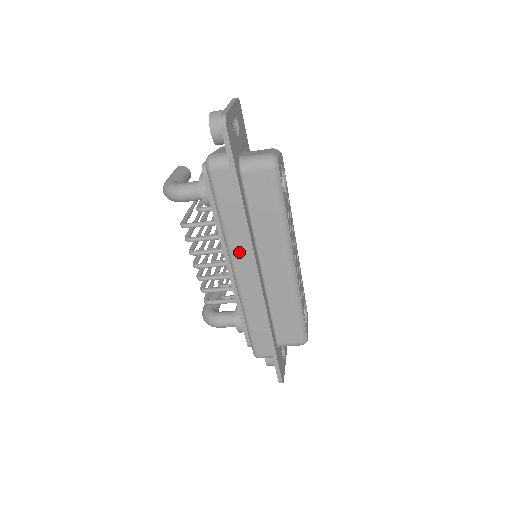
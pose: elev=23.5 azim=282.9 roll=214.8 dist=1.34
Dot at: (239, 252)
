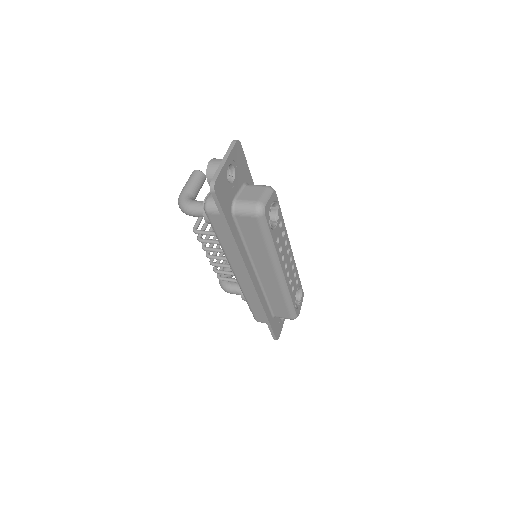
Dot at: (236, 263)
